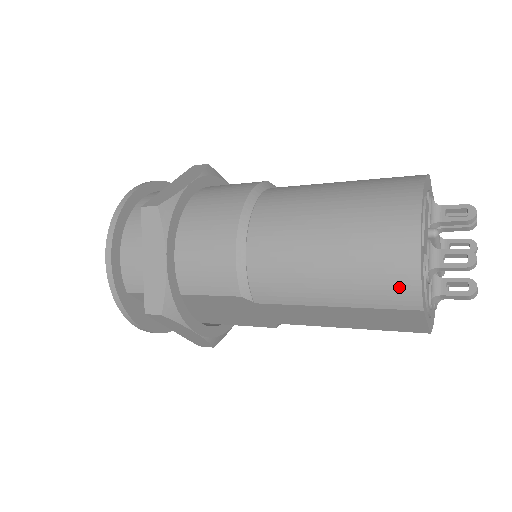
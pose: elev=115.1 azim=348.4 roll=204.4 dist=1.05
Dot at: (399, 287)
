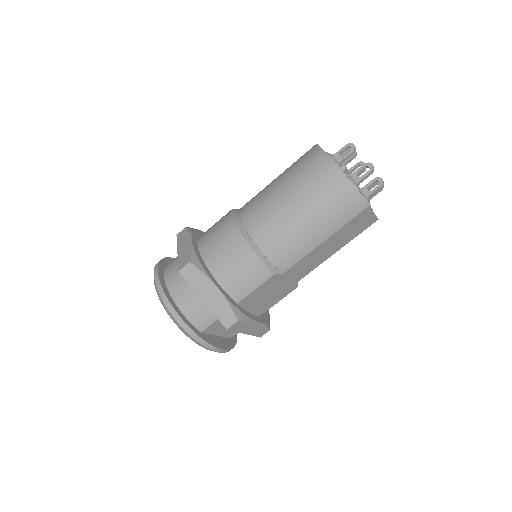
Dot at: (350, 203)
